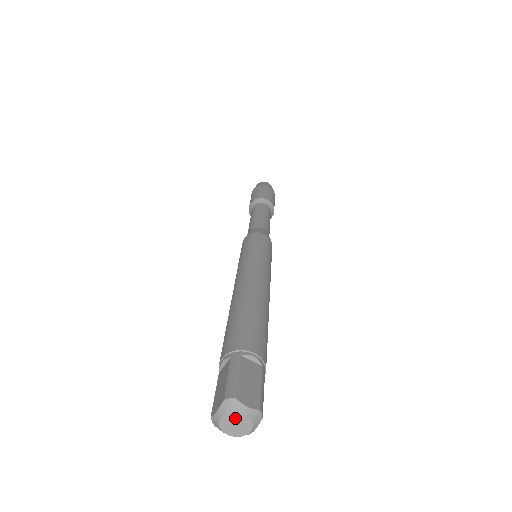
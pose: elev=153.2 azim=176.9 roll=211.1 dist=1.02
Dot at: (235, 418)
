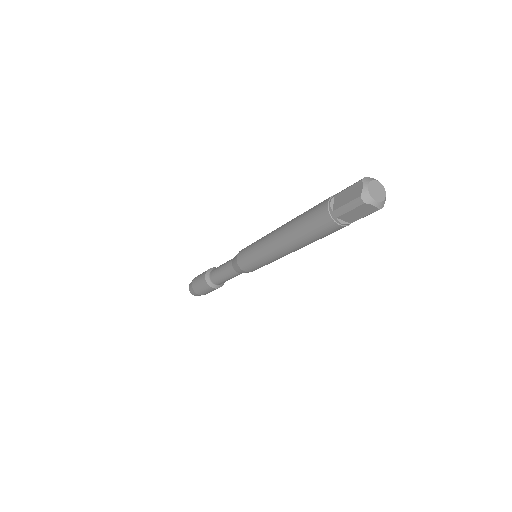
Dot at: (375, 185)
